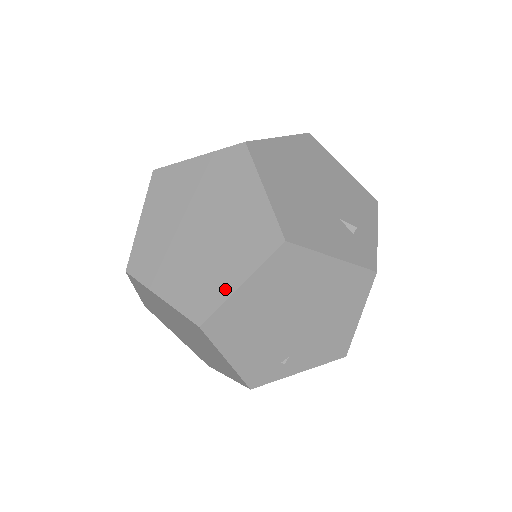
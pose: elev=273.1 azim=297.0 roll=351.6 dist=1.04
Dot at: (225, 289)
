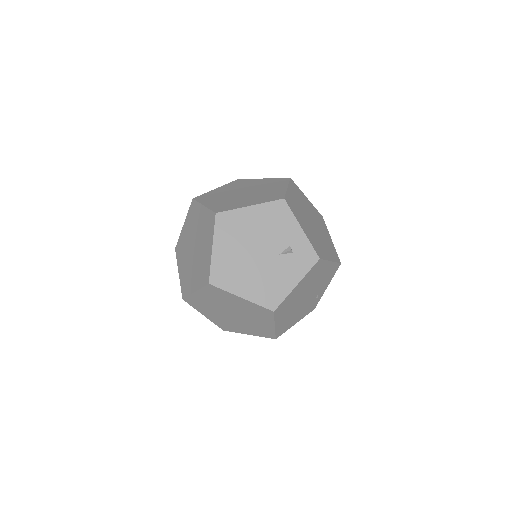
Dot at: (270, 329)
